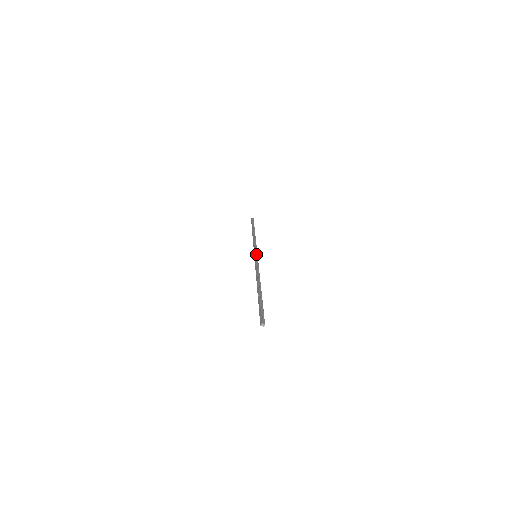
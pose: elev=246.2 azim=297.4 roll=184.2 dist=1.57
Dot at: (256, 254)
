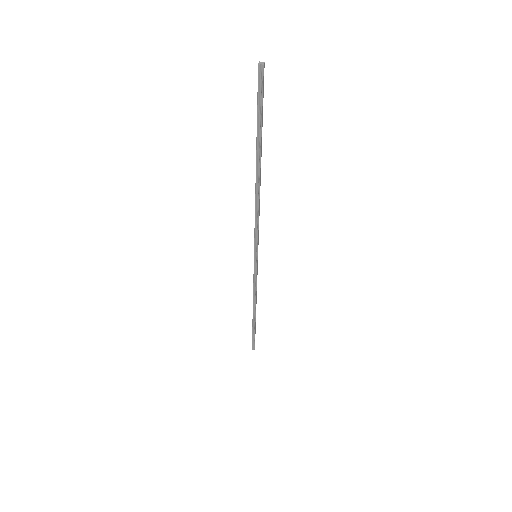
Dot at: (256, 257)
